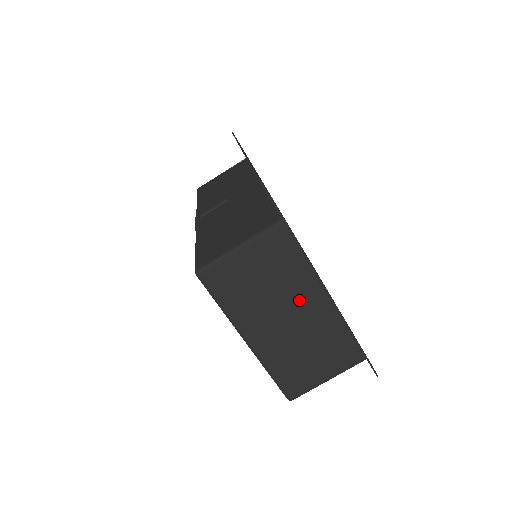
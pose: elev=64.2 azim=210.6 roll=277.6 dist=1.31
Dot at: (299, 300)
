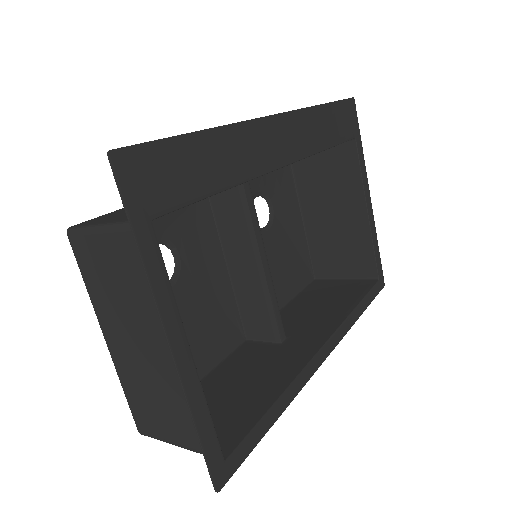
Dot at: (157, 333)
